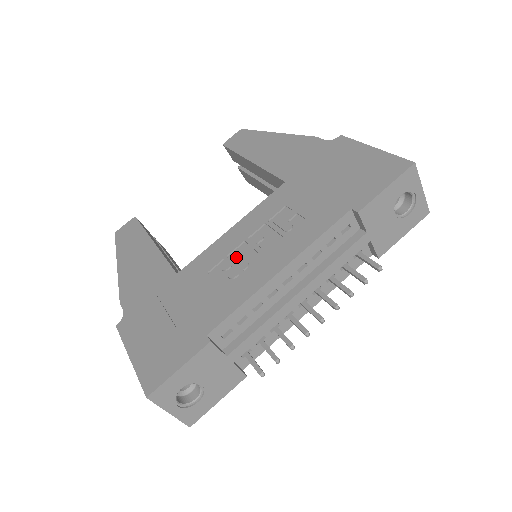
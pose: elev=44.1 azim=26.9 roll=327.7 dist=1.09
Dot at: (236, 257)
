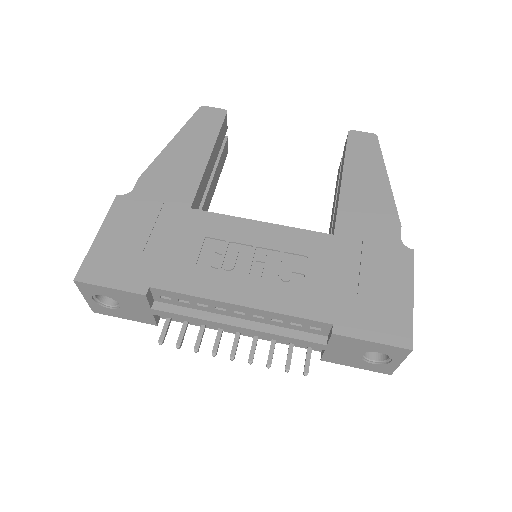
Dot at: (233, 252)
